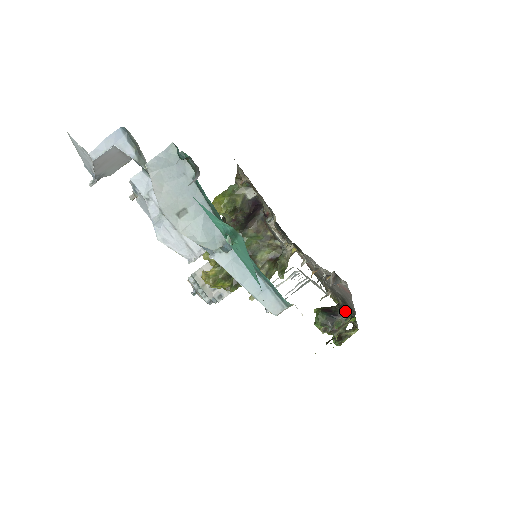
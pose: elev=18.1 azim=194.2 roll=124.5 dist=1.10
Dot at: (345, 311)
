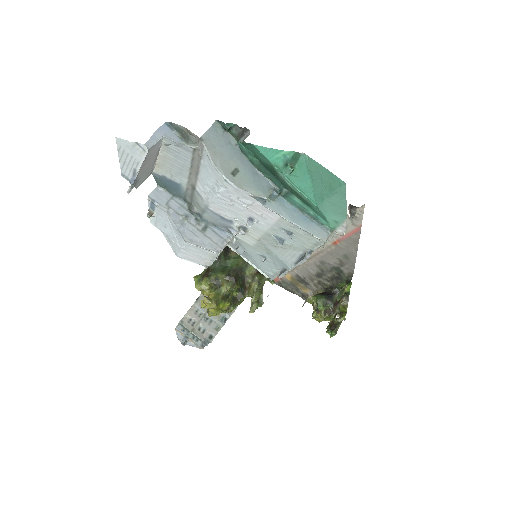
Dot at: (337, 288)
